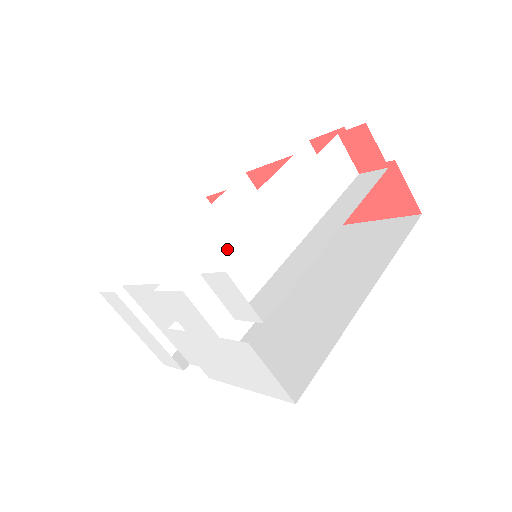
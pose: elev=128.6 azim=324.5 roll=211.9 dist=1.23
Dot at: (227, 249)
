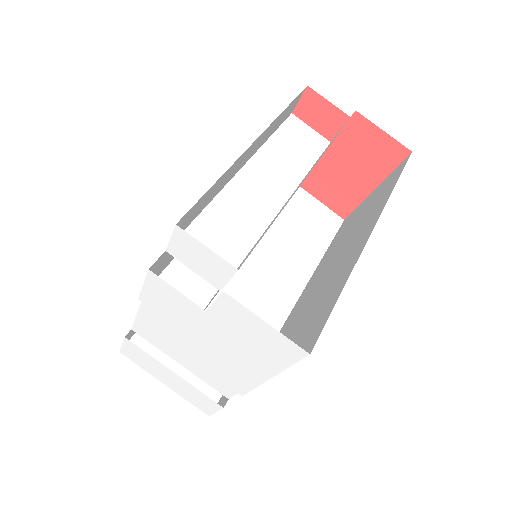
Dot at: (192, 225)
